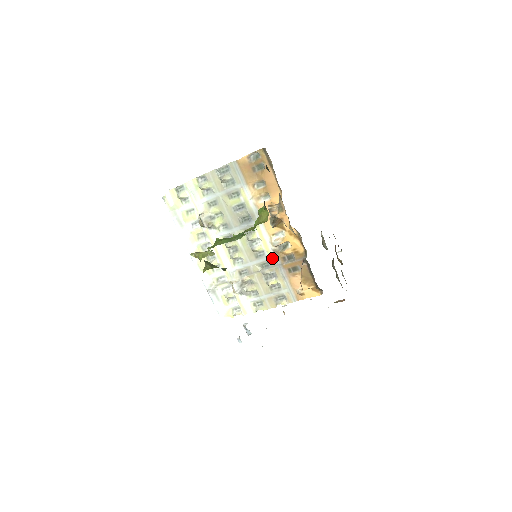
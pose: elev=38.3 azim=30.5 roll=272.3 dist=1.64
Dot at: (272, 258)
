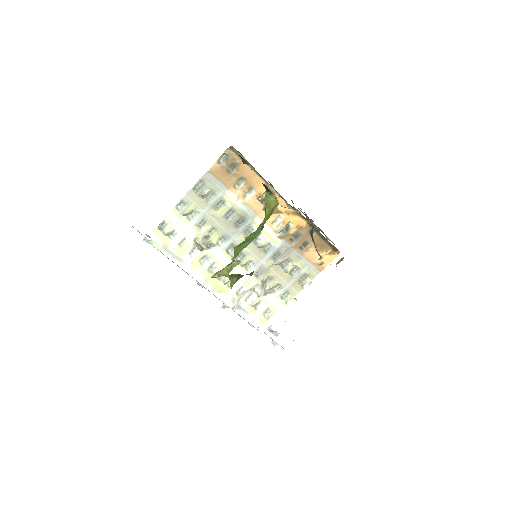
Dot at: (280, 245)
